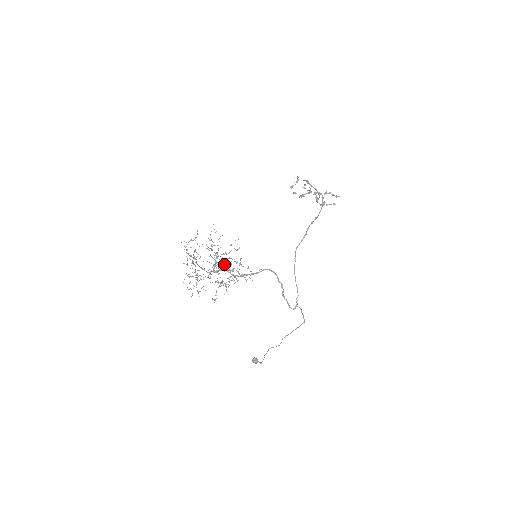
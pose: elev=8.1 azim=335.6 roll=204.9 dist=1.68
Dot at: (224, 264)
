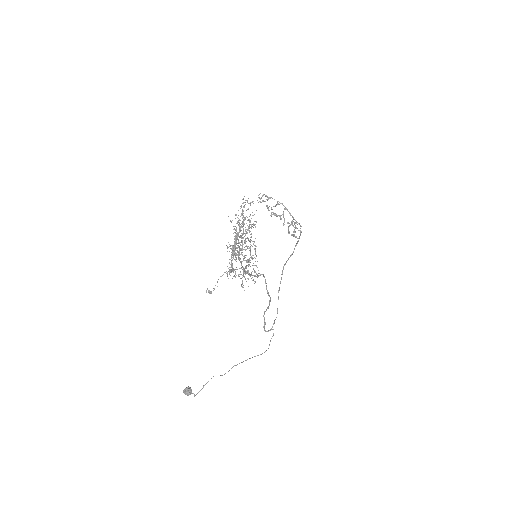
Dot at: occluded
